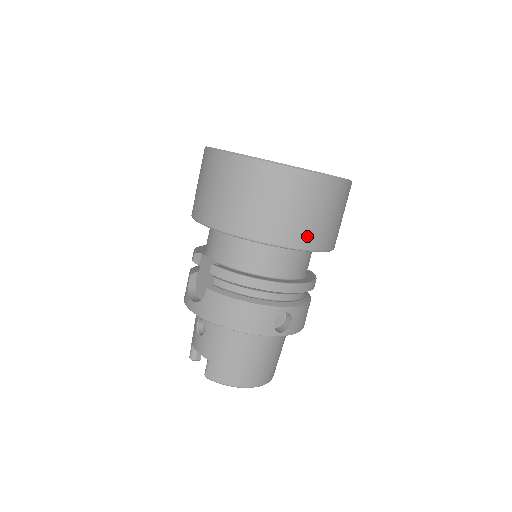
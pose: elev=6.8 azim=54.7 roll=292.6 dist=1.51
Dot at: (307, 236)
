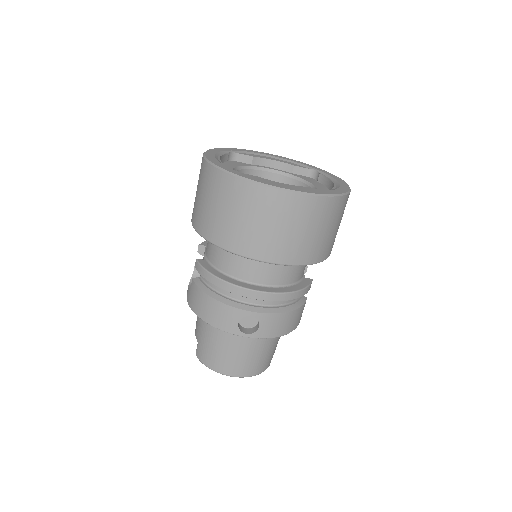
Dot at: (264, 248)
